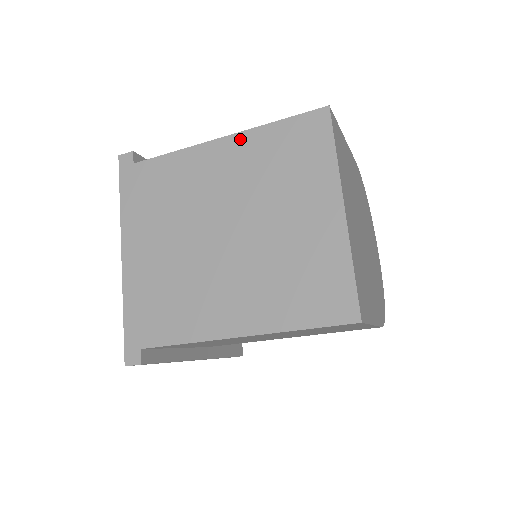
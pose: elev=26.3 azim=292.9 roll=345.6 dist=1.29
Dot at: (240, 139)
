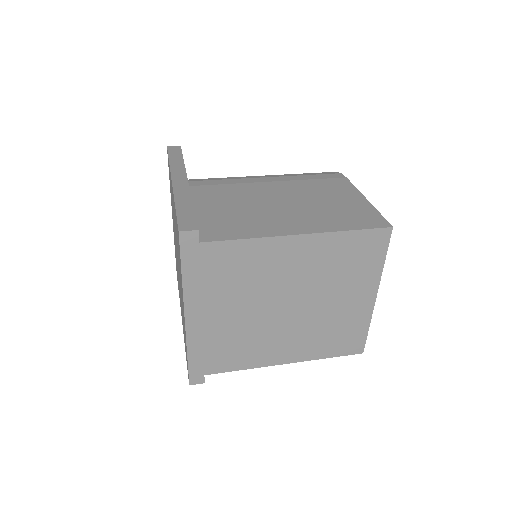
Dot at: (316, 239)
